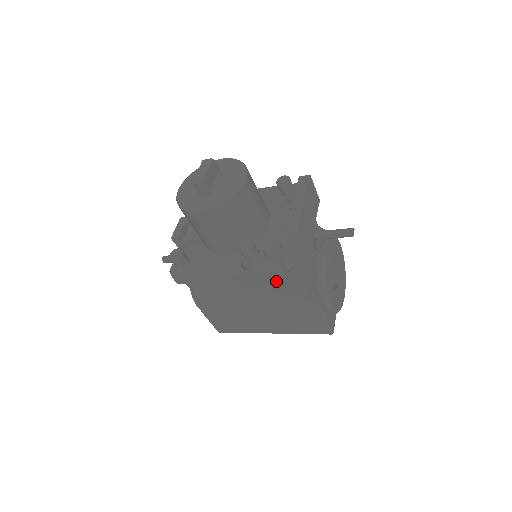
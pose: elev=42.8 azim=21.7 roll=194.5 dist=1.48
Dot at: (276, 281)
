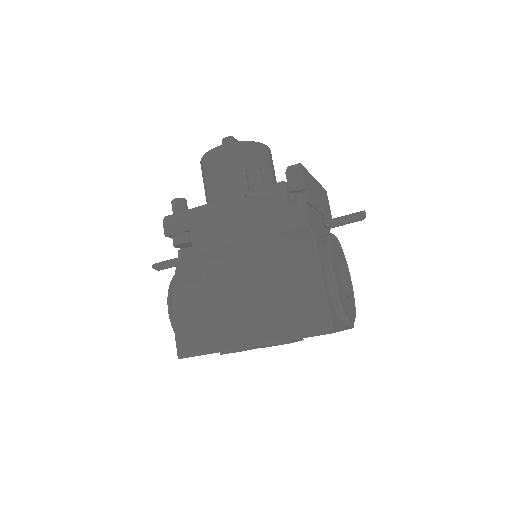
Dot at: (276, 205)
